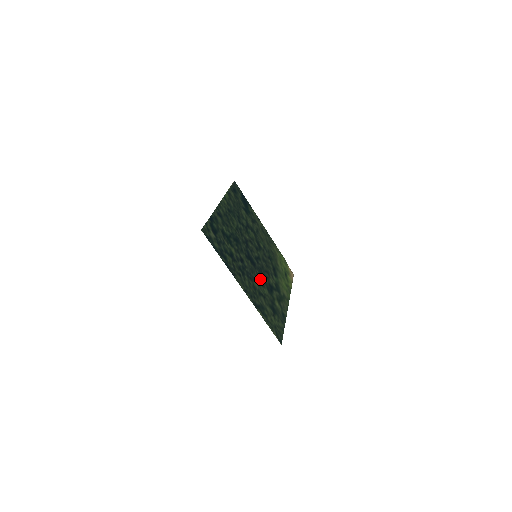
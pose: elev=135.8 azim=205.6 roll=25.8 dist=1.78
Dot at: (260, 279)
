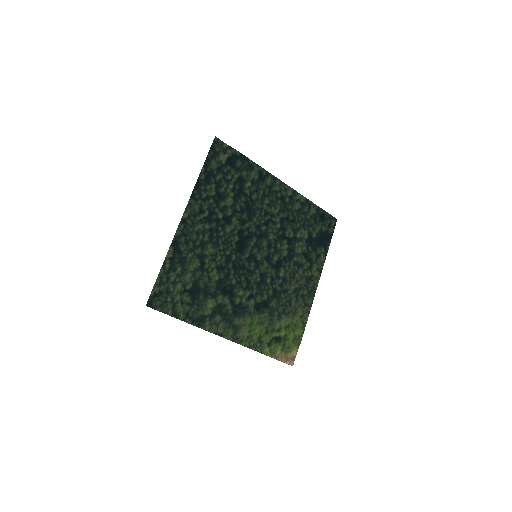
Dot at: (226, 262)
